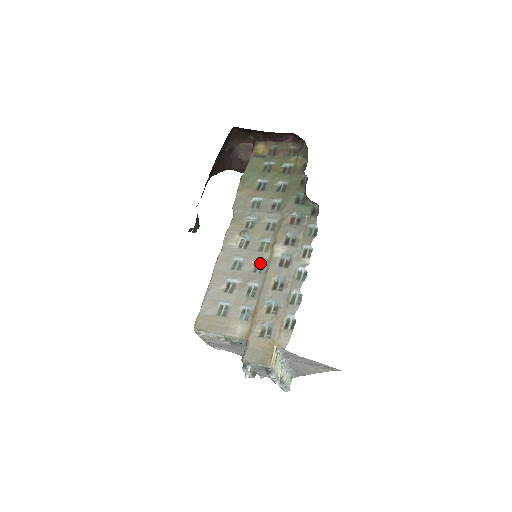
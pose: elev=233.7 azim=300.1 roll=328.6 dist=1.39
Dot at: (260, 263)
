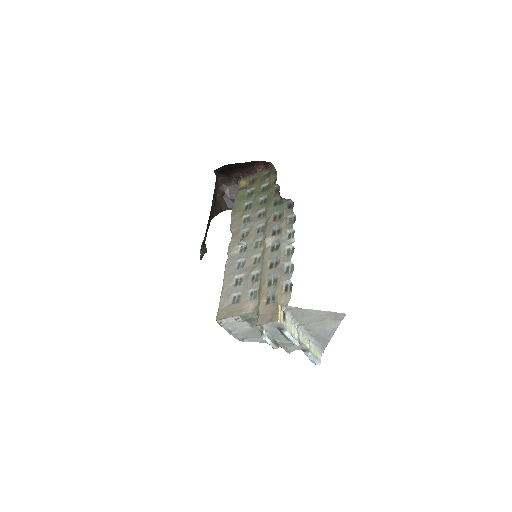
Dot at: (257, 256)
